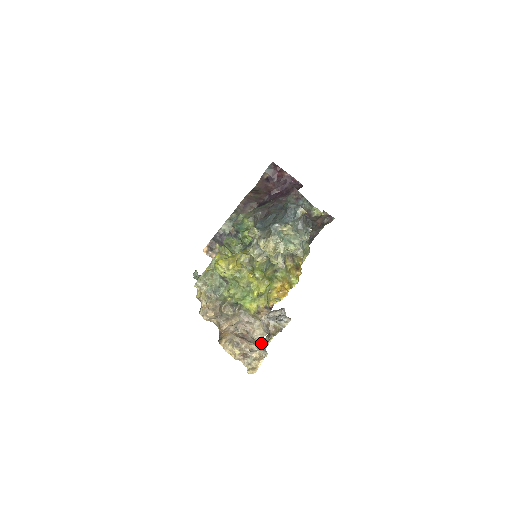
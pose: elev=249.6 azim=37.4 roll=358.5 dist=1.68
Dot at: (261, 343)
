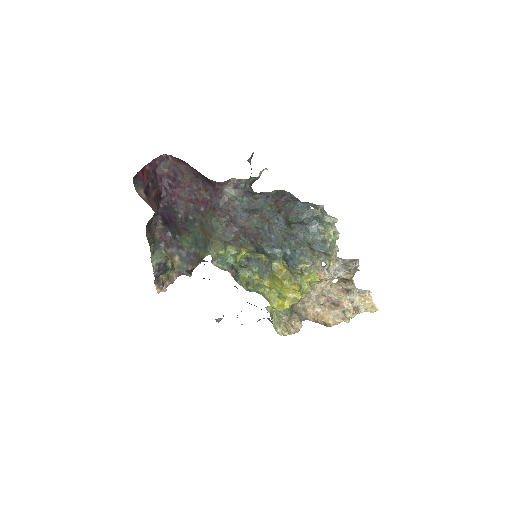
Dot at: (346, 289)
